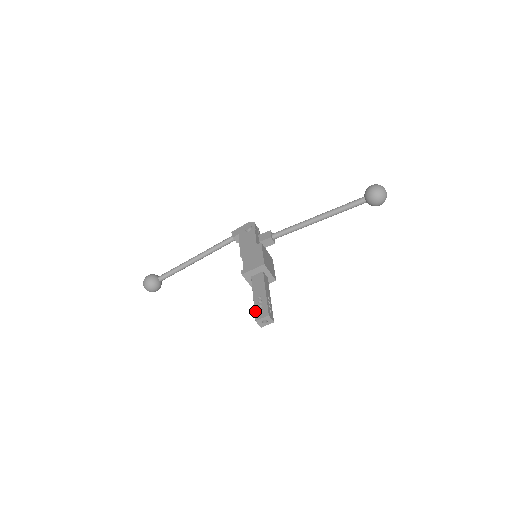
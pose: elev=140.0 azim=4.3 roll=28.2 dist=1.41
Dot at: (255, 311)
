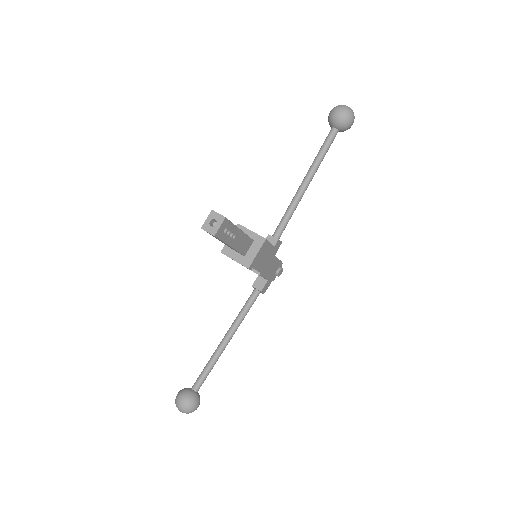
Dot at: occluded
